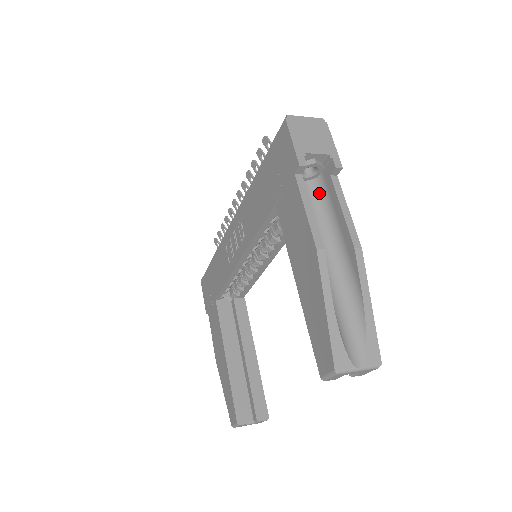
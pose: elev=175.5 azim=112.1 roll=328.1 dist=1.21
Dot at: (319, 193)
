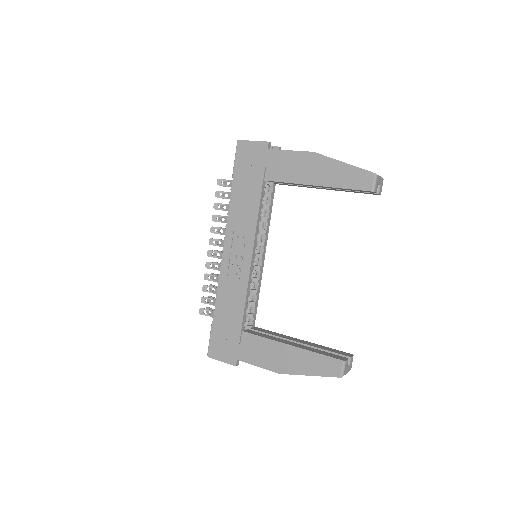
Dot at: occluded
